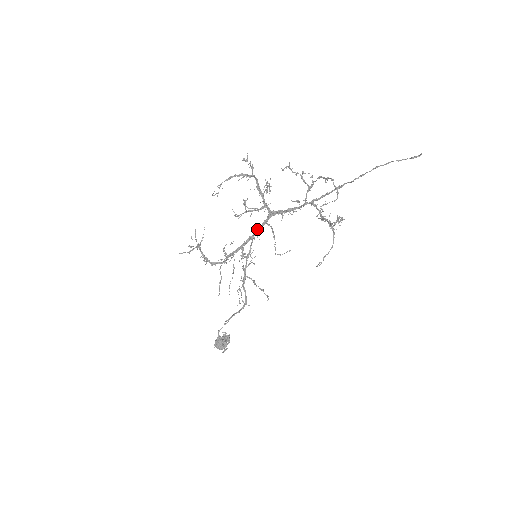
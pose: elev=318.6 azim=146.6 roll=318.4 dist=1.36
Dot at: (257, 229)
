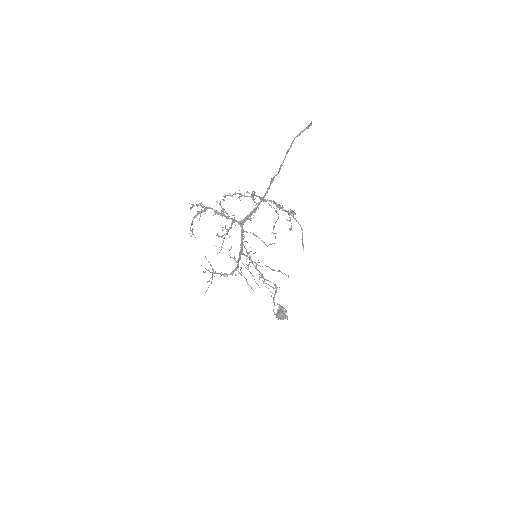
Dot at: (241, 239)
